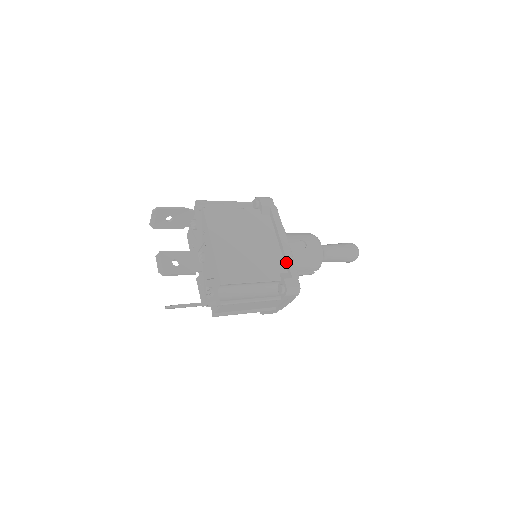
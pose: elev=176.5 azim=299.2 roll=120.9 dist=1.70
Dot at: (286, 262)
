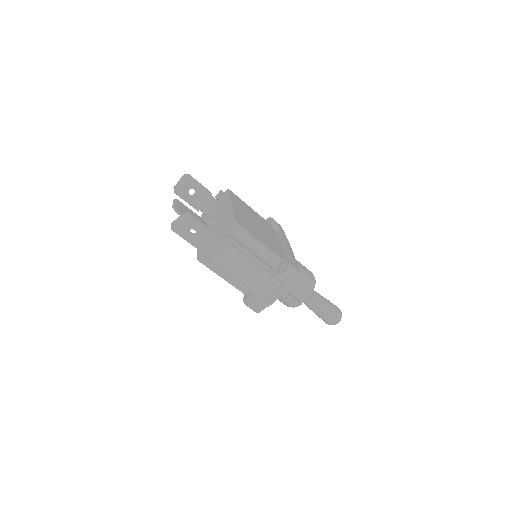
Dot at: (289, 255)
